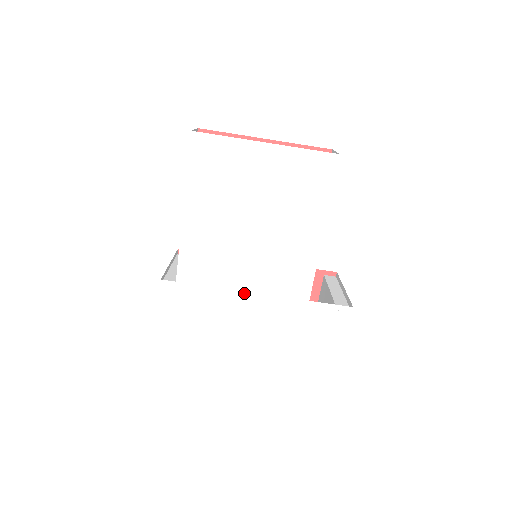
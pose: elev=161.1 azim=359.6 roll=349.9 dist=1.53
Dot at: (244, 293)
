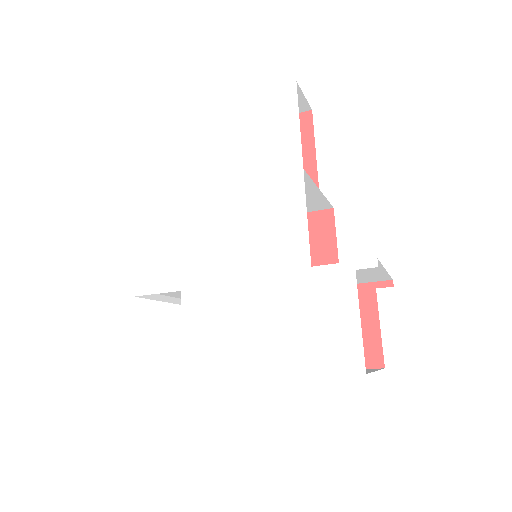
Dot at: (226, 280)
